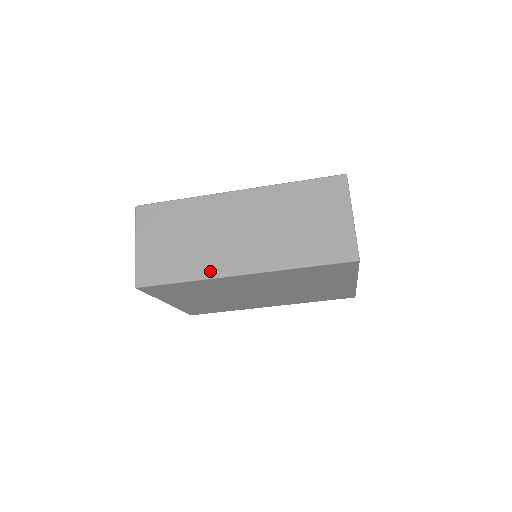
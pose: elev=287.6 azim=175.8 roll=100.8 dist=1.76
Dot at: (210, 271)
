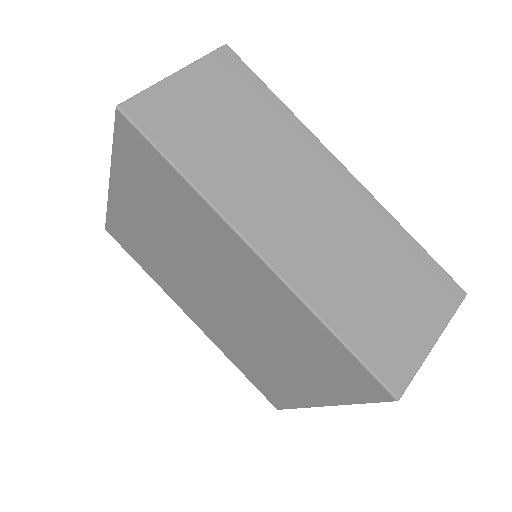
Dot at: (225, 202)
